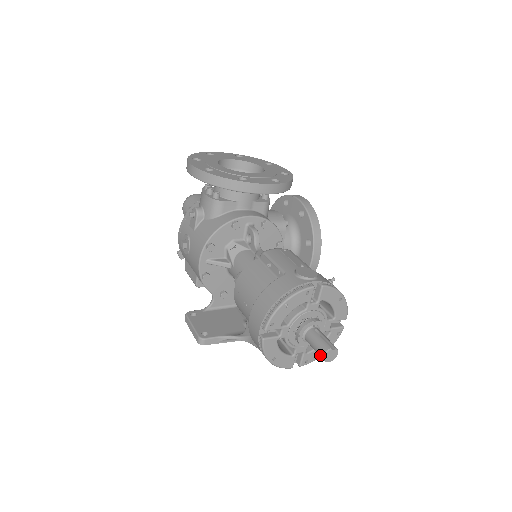
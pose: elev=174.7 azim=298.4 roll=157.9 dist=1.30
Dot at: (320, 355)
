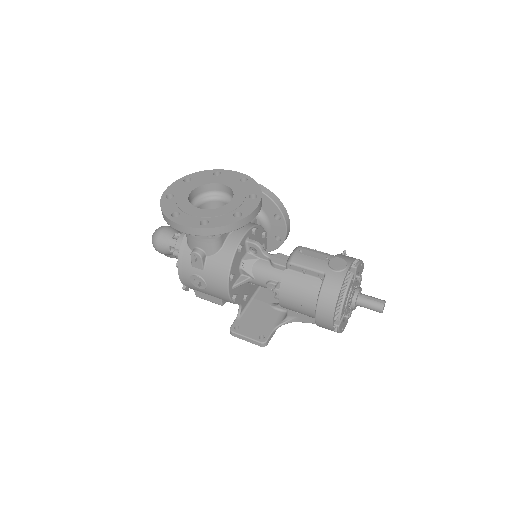
Dot at: occluded
